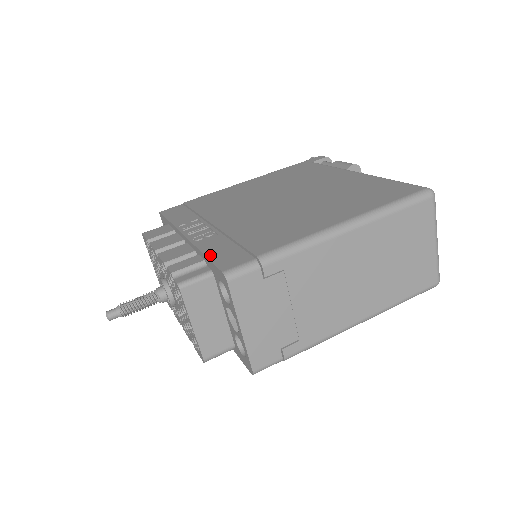
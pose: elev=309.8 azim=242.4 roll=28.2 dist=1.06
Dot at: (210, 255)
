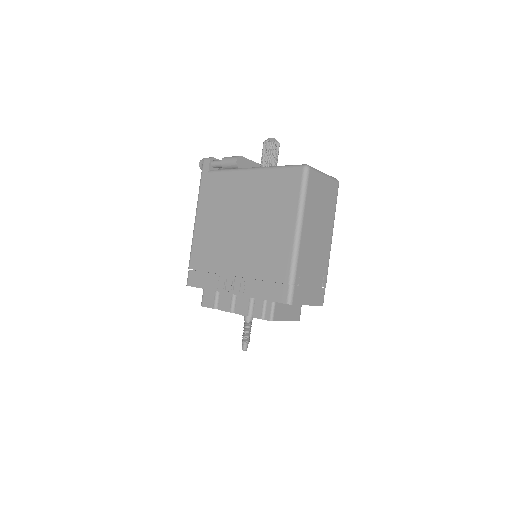
Dot at: (266, 298)
